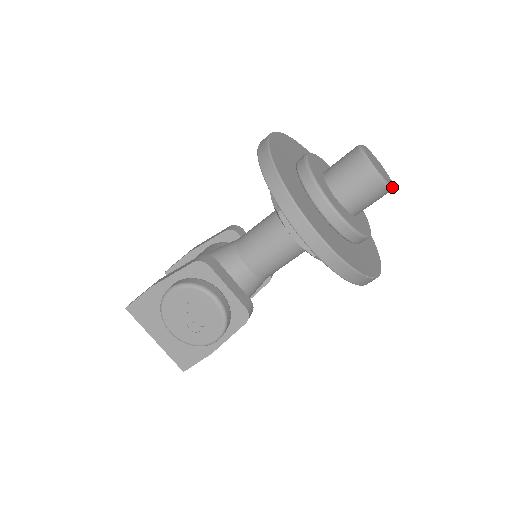
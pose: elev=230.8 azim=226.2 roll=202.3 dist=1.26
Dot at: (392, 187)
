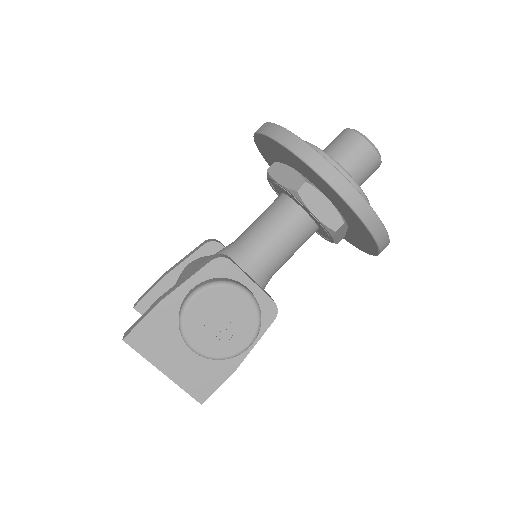
Dot at: occluded
